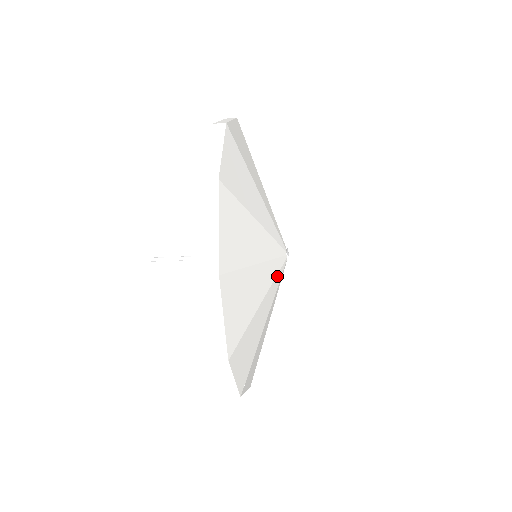
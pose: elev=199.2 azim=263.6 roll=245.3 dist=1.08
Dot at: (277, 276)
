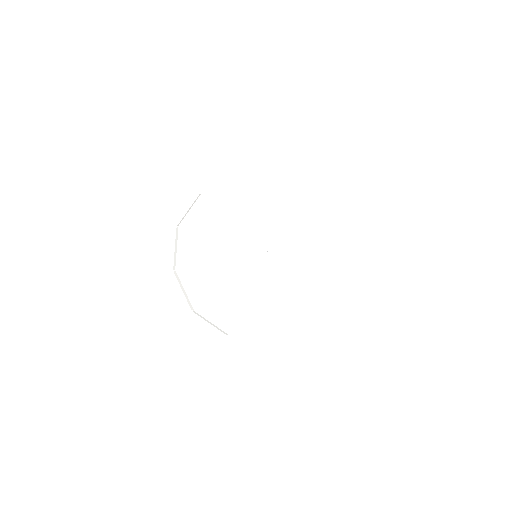
Dot at: (267, 273)
